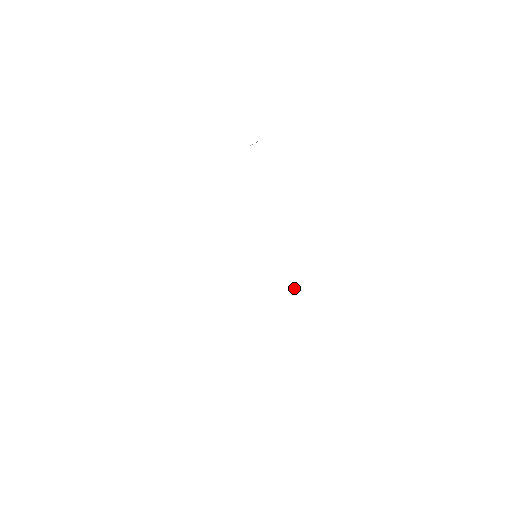
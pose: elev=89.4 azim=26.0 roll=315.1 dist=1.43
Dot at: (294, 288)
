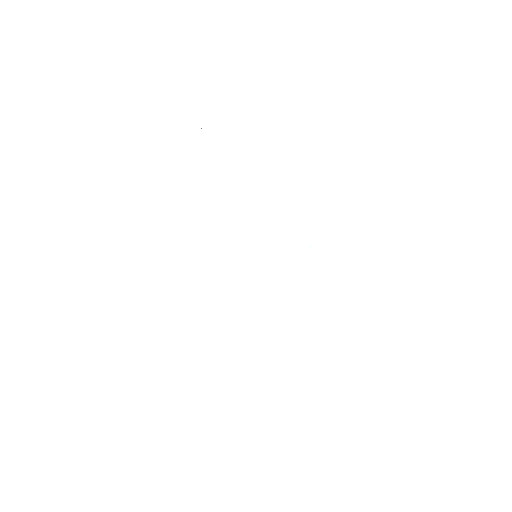
Dot at: occluded
